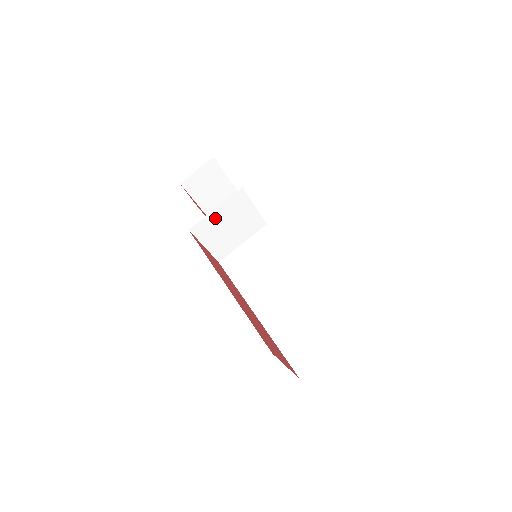
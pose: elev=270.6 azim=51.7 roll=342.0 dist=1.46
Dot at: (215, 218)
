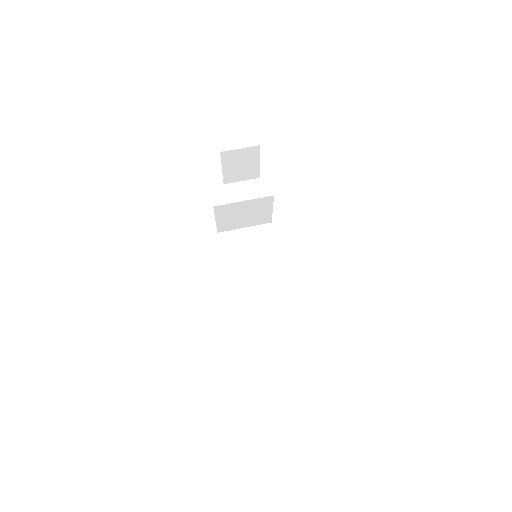
Dot at: (238, 206)
